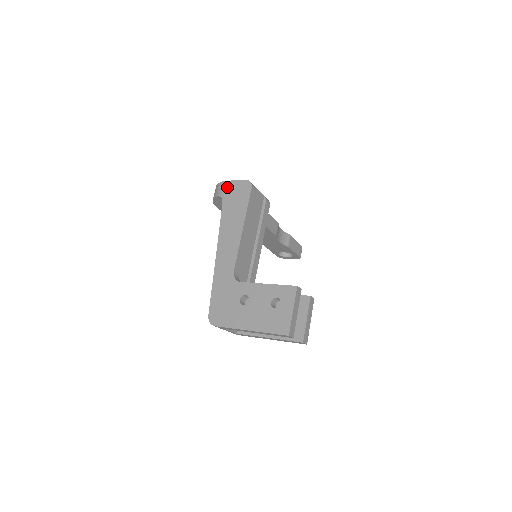
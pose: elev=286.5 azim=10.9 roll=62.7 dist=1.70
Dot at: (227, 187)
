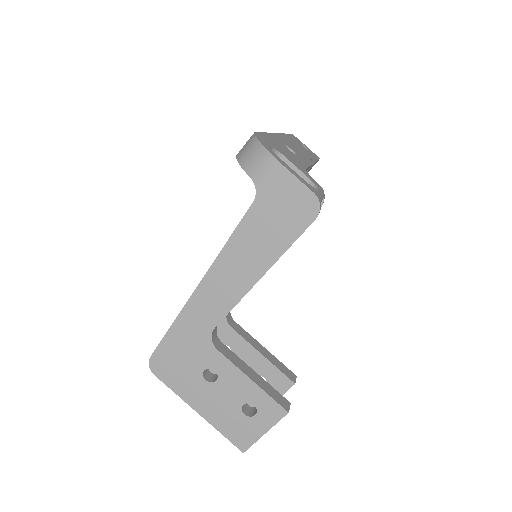
Dot at: (276, 179)
